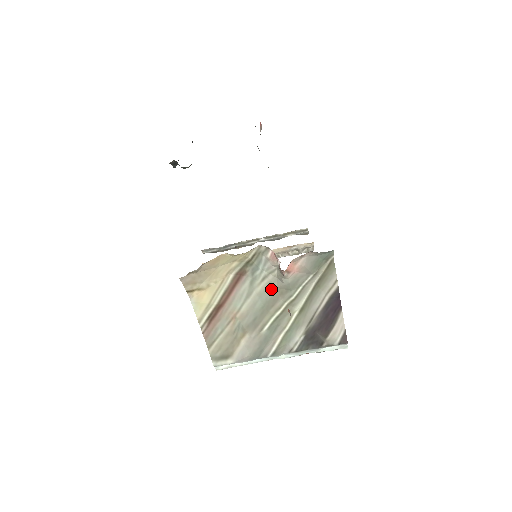
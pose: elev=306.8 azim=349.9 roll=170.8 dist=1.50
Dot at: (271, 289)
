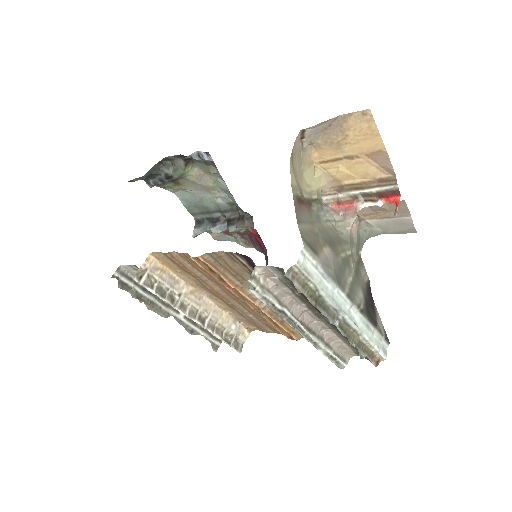
Dot at: (334, 232)
